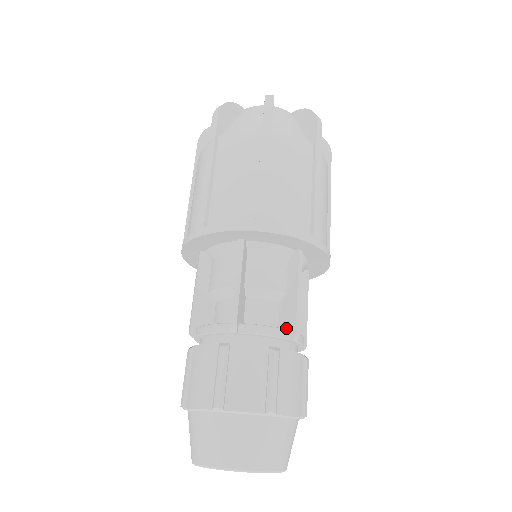
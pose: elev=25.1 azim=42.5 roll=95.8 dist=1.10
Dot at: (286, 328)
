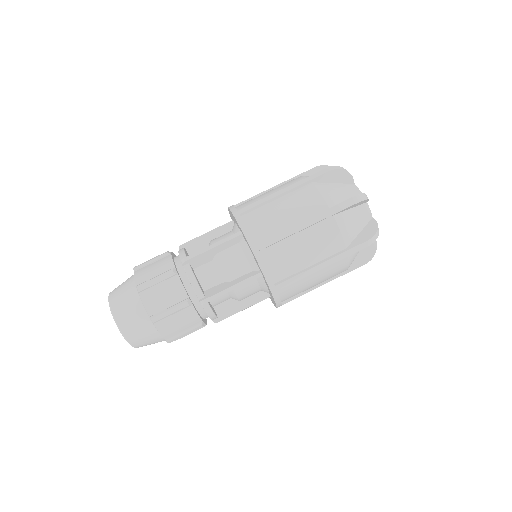
Dot at: (218, 313)
